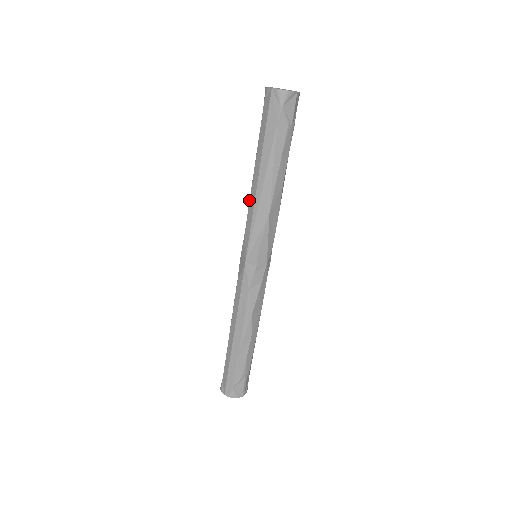
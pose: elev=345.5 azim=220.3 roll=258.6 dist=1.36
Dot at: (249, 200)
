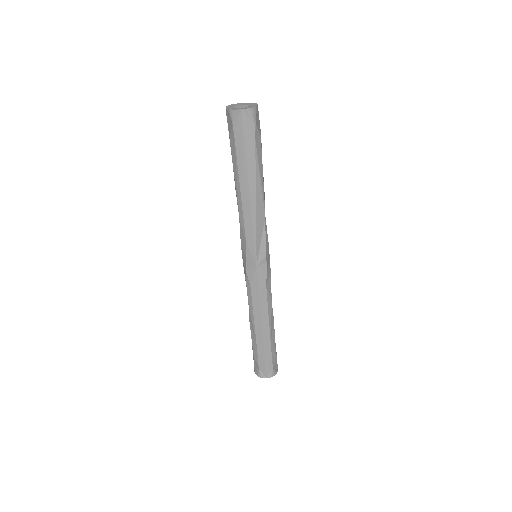
Dot at: (240, 213)
